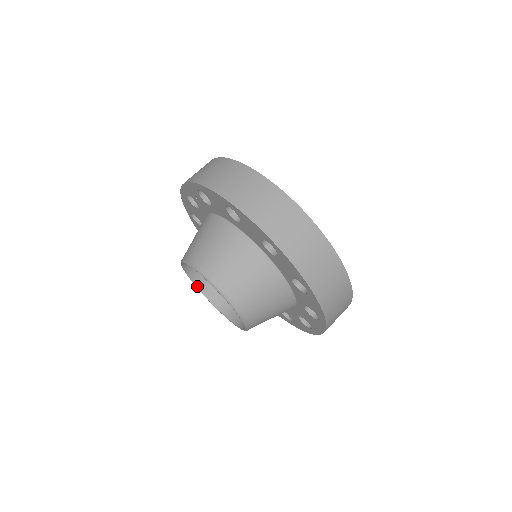
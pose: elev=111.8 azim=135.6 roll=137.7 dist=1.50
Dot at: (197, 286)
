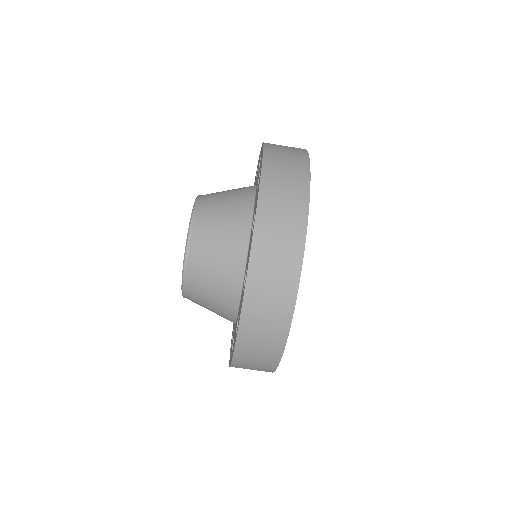
Dot at: occluded
